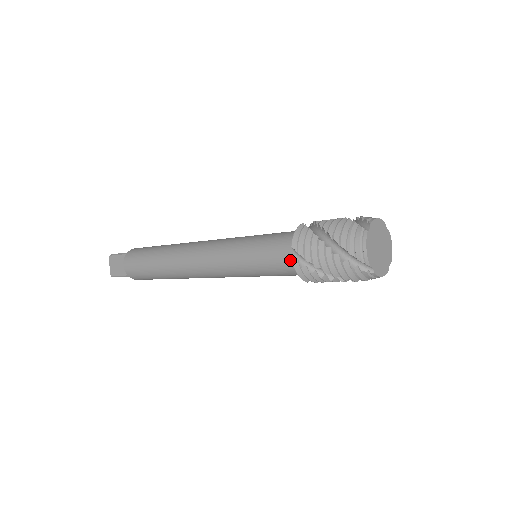
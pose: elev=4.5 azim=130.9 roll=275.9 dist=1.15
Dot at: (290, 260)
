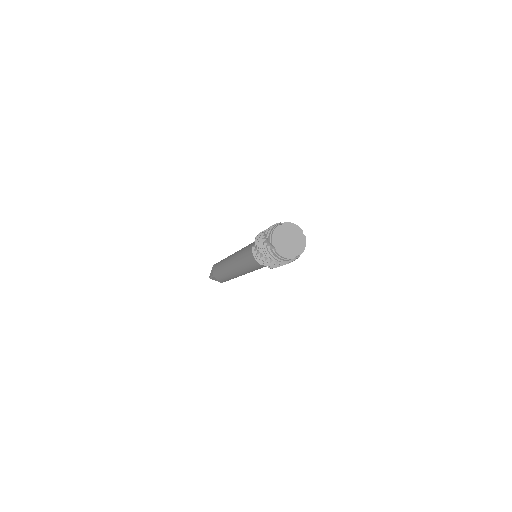
Dot at: occluded
